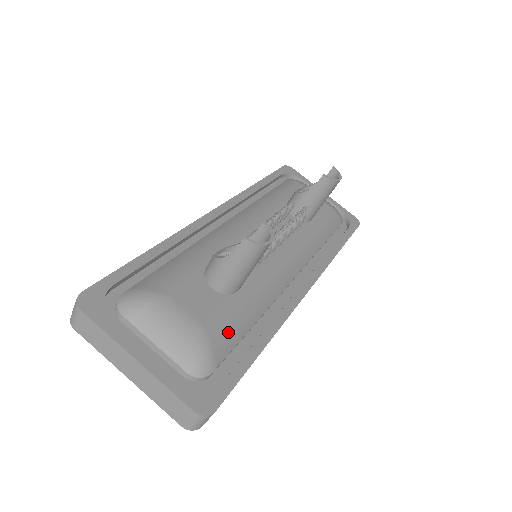
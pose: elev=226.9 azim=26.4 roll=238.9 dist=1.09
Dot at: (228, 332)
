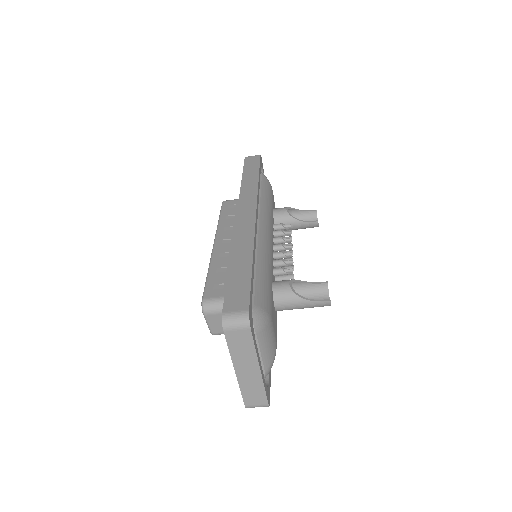
Dot at: occluded
